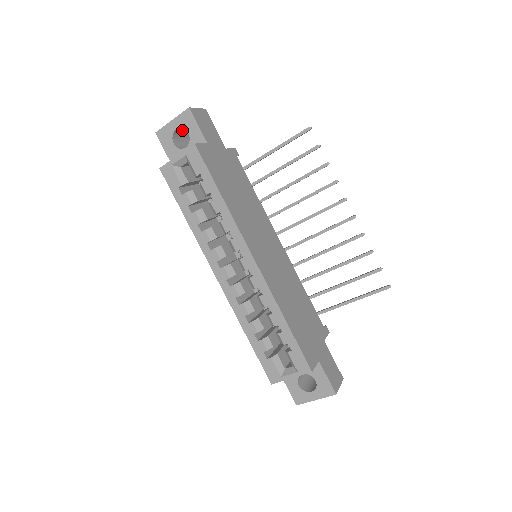
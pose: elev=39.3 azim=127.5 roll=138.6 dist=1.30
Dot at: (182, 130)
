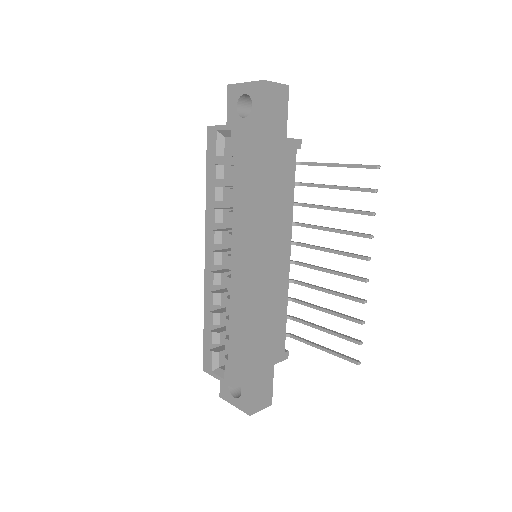
Dot at: occluded
